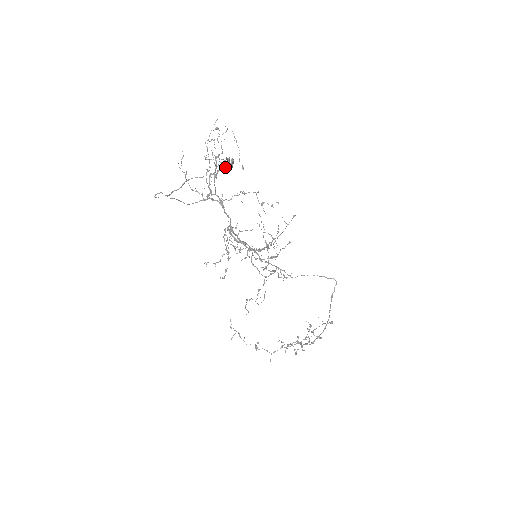
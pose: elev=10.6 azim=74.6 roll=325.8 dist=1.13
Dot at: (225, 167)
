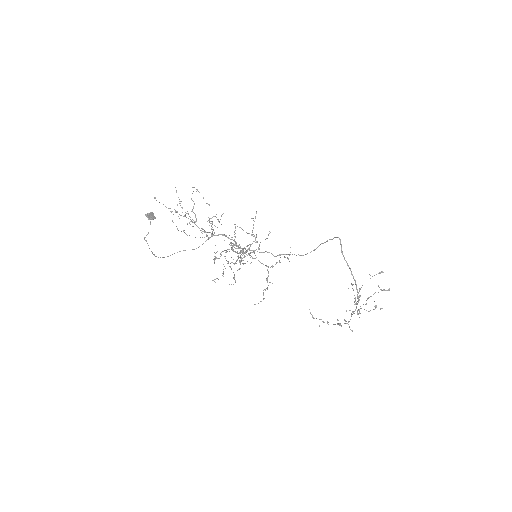
Dot at: occluded
